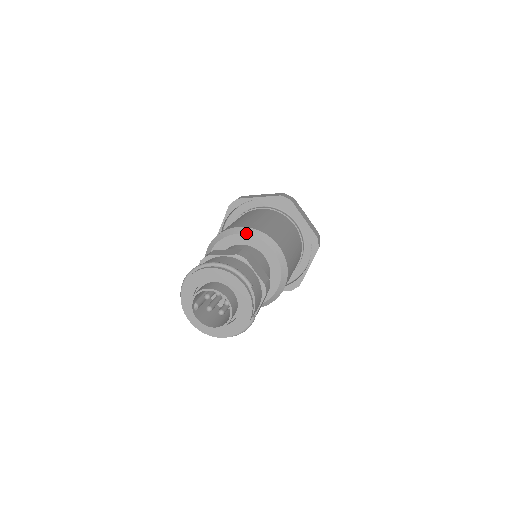
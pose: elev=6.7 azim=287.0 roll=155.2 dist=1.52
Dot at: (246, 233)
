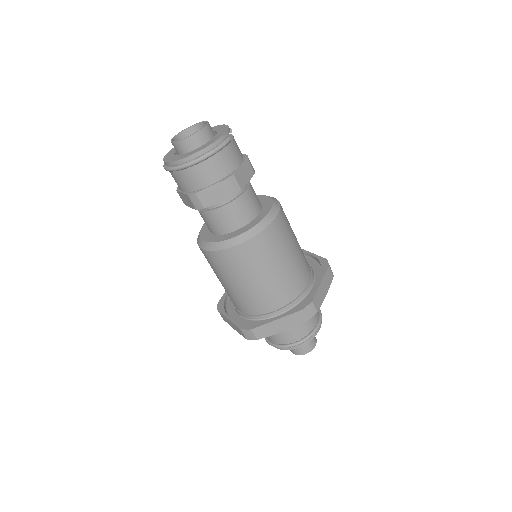
Dot at: occluded
